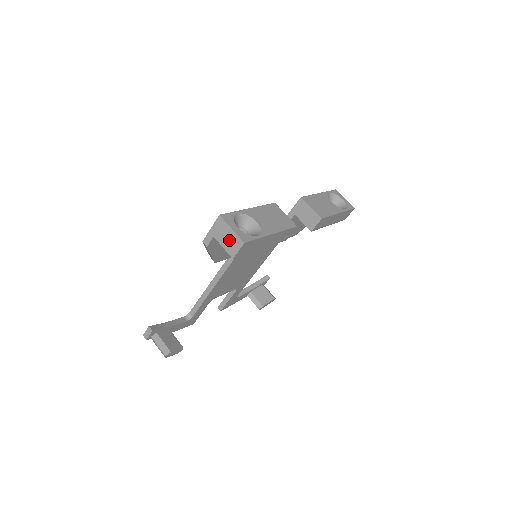
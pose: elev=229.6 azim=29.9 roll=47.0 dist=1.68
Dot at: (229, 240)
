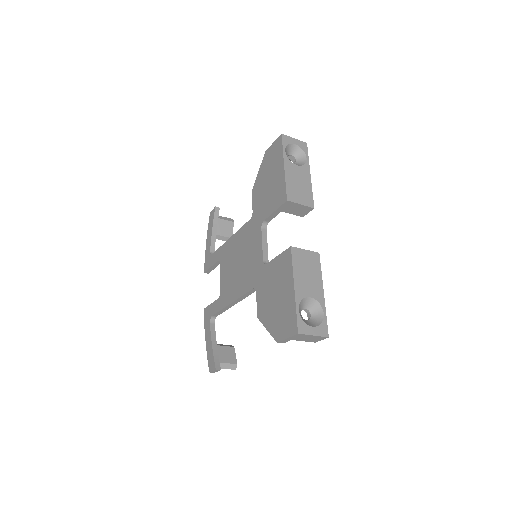
Dot at: (311, 339)
